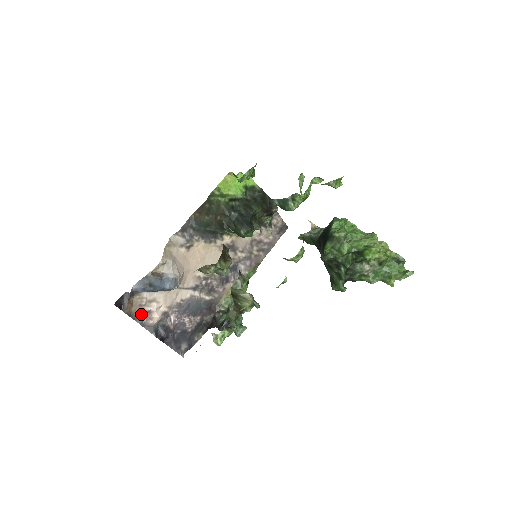
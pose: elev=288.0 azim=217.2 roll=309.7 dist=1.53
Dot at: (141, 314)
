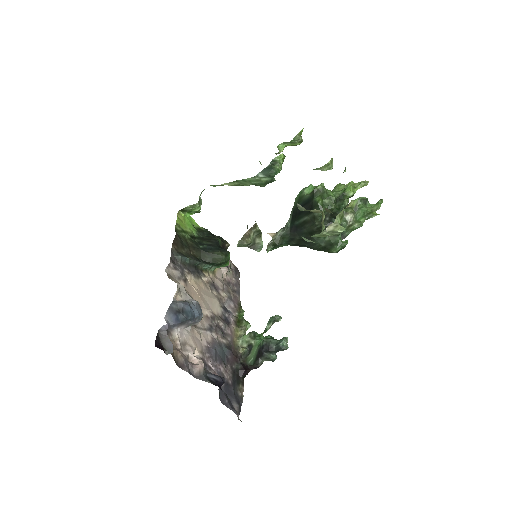
Dot at: (184, 360)
